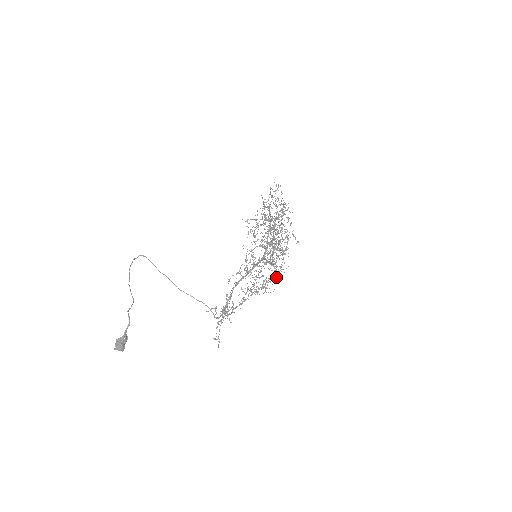
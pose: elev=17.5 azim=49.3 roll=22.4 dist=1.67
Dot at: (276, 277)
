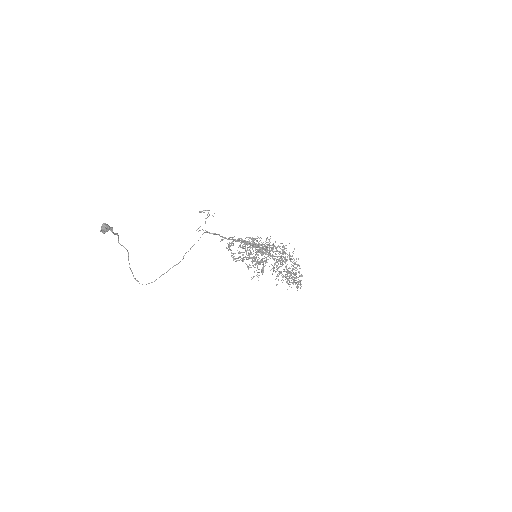
Dot at: (282, 247)
